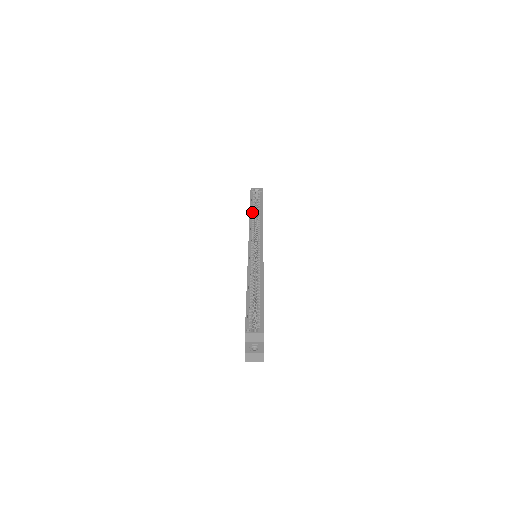
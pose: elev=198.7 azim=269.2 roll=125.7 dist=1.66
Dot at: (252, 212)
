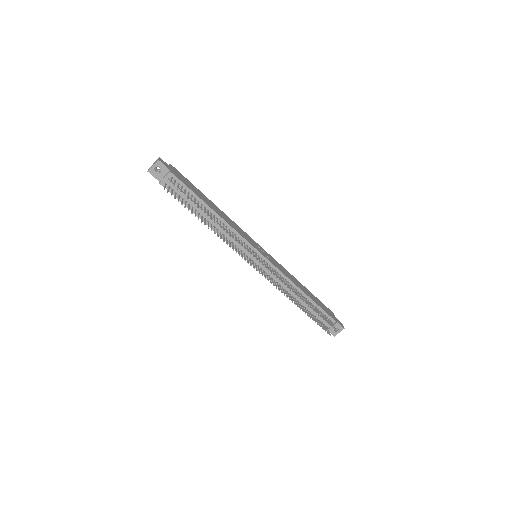
Dot at: occluded
